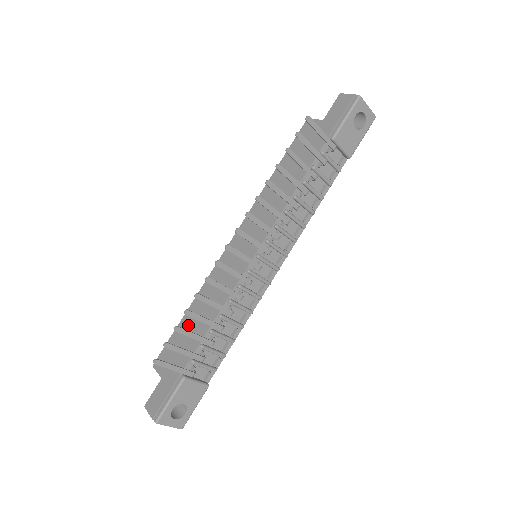
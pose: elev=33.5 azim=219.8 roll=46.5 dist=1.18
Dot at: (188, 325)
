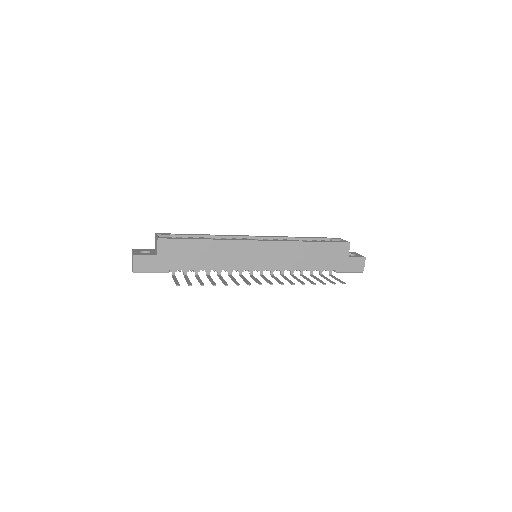
Dot at: (198, 250)
